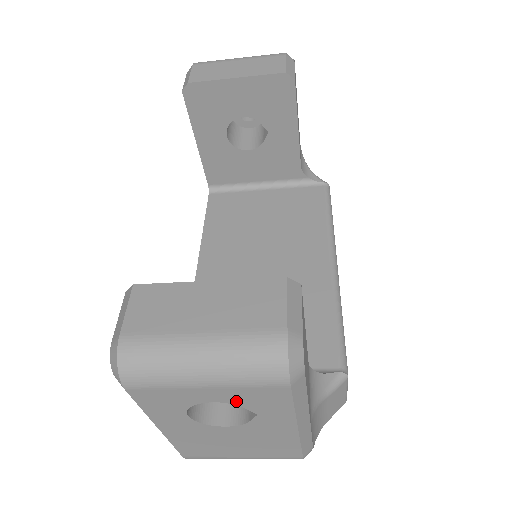
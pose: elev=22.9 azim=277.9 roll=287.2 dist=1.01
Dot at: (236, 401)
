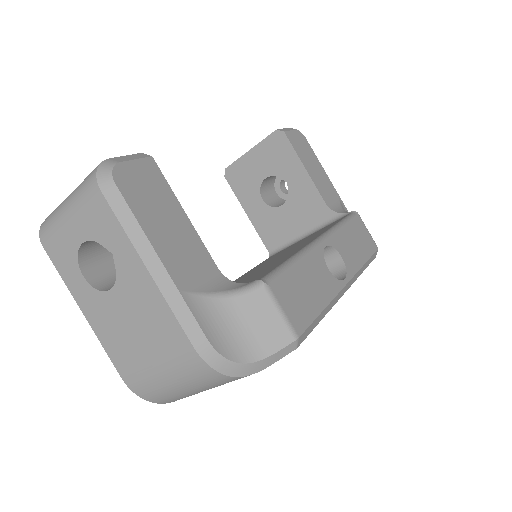
Dot at: (91, 234)
